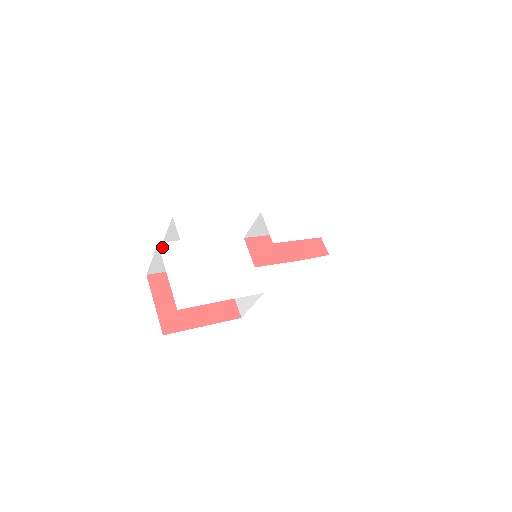
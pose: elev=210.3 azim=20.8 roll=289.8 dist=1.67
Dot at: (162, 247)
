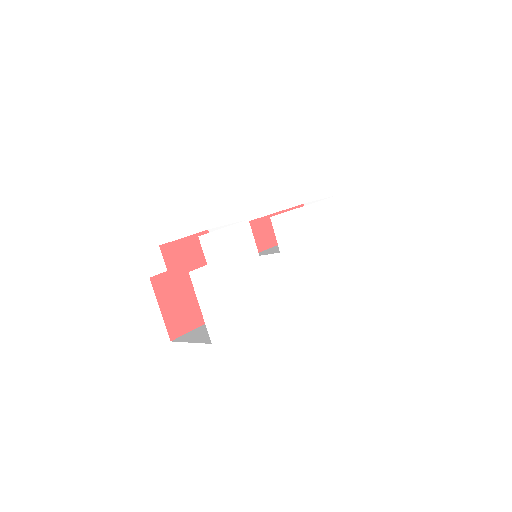
Dot at: (193, 276)
